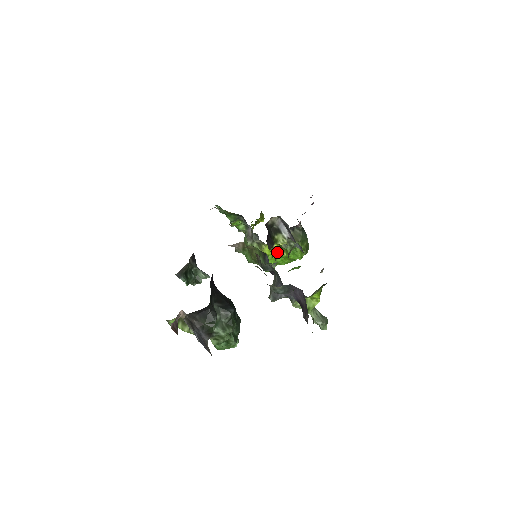
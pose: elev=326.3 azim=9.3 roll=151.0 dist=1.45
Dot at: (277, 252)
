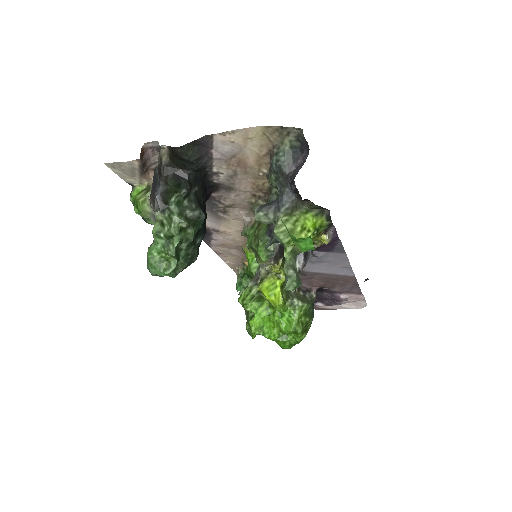
Dot at: (275, 294)
